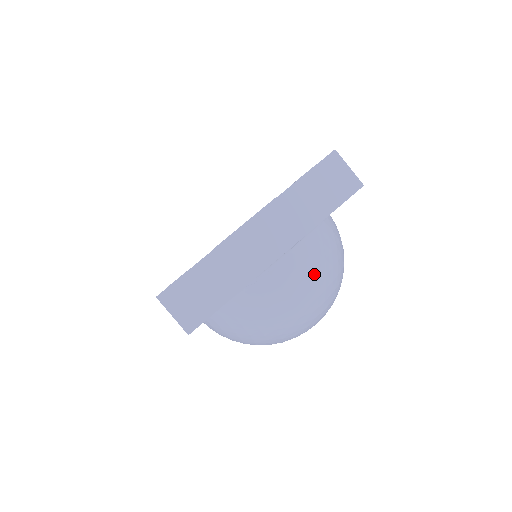
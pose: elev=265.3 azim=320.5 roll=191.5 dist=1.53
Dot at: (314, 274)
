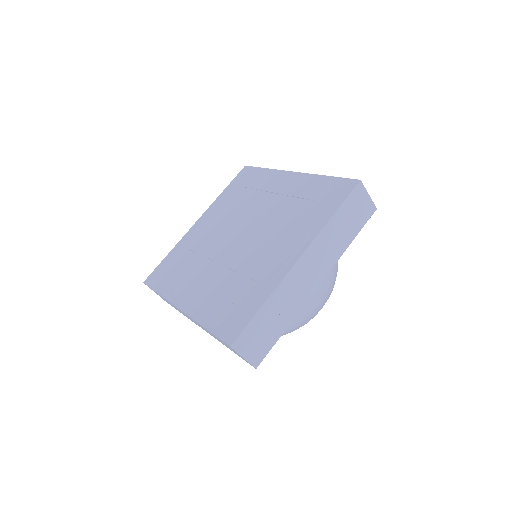
Dot at: (331, 284)
